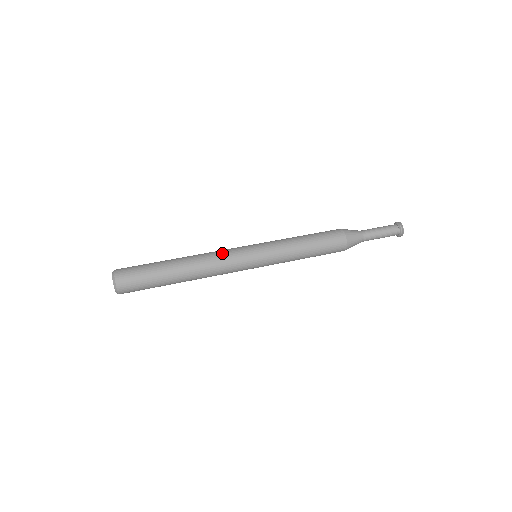
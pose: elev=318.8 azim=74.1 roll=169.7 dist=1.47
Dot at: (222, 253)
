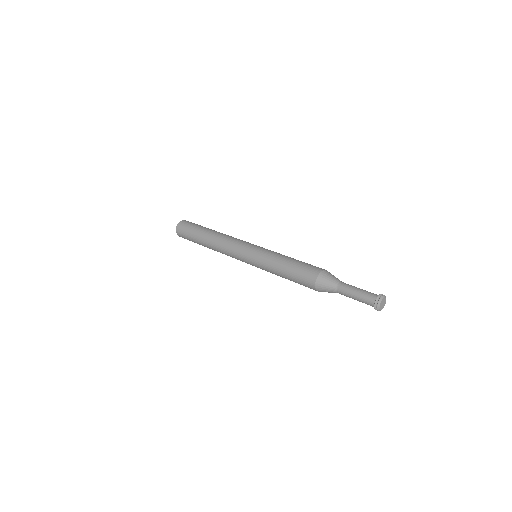
Dot at: (233, 240)
